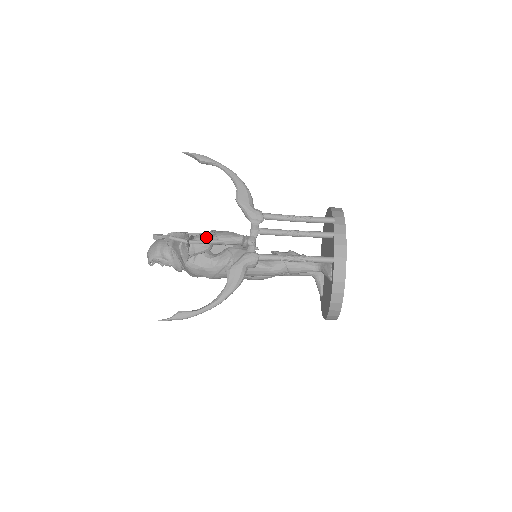
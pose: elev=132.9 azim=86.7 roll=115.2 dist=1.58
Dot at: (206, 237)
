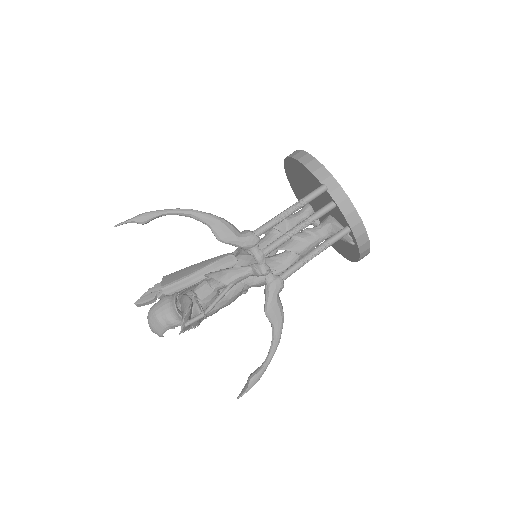
Dot at: (210, 289)
